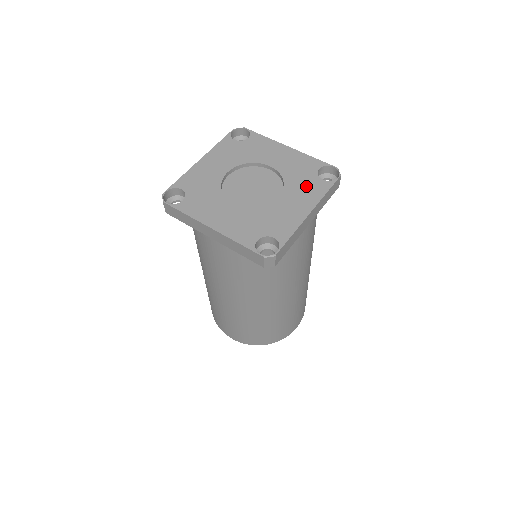
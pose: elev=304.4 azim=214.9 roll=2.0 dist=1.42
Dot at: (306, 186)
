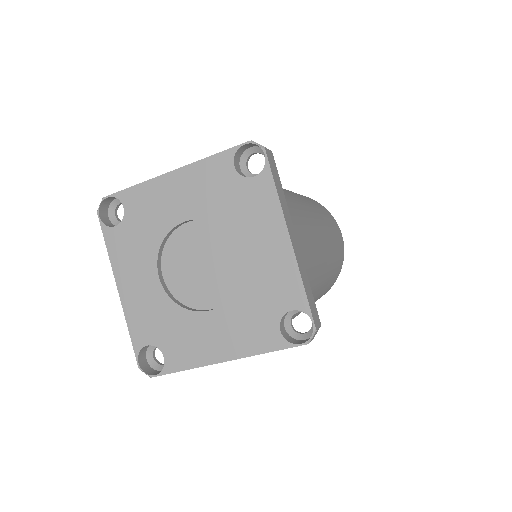
Dot at: (248, 207)
